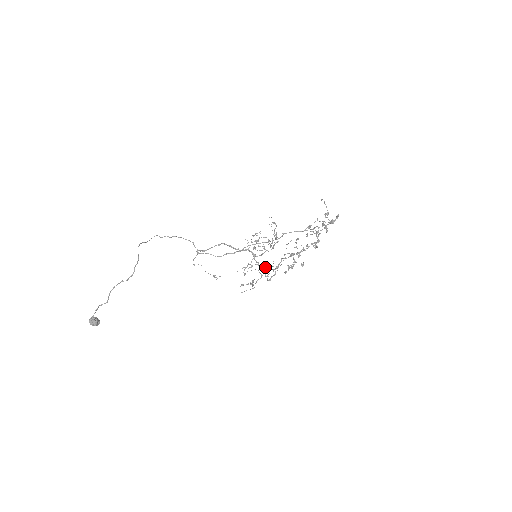
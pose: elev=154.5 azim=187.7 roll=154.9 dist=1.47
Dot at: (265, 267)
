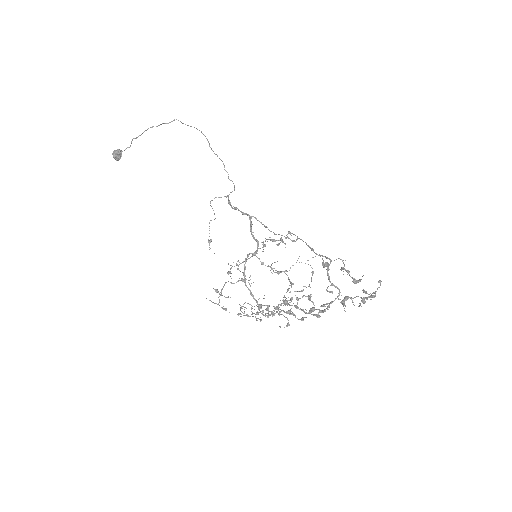
Dot at: (256, 320)
